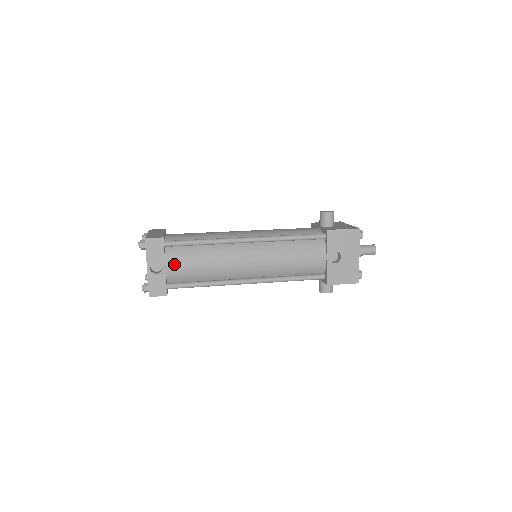
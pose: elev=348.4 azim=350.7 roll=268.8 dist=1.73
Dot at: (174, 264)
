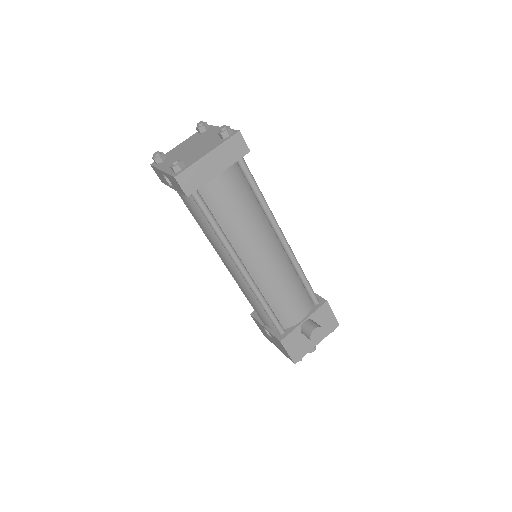
Dot at: (183, 197)
